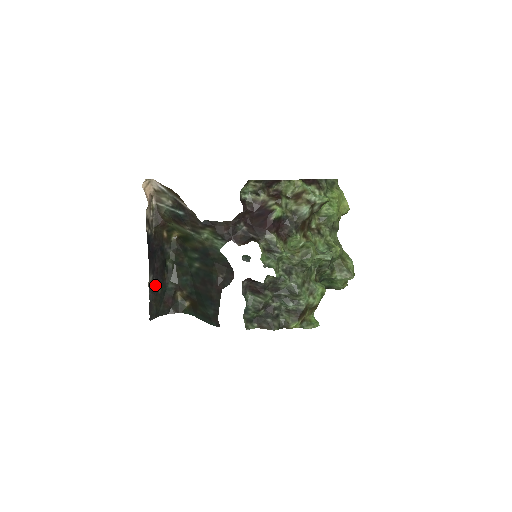
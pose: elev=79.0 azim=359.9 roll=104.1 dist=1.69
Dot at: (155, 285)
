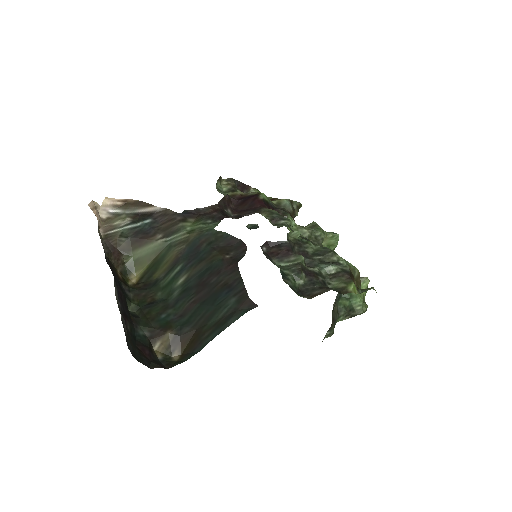
Dot at: (121, 313)
